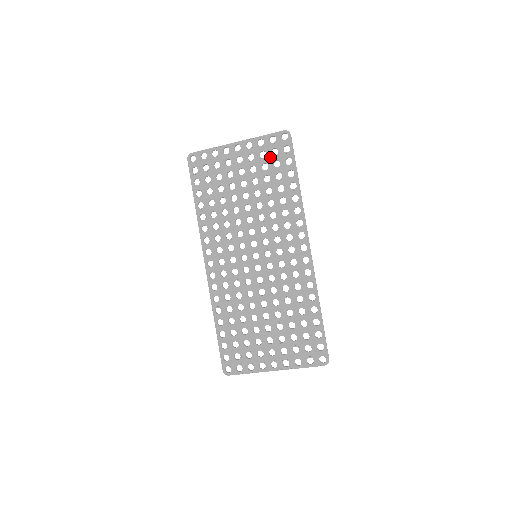
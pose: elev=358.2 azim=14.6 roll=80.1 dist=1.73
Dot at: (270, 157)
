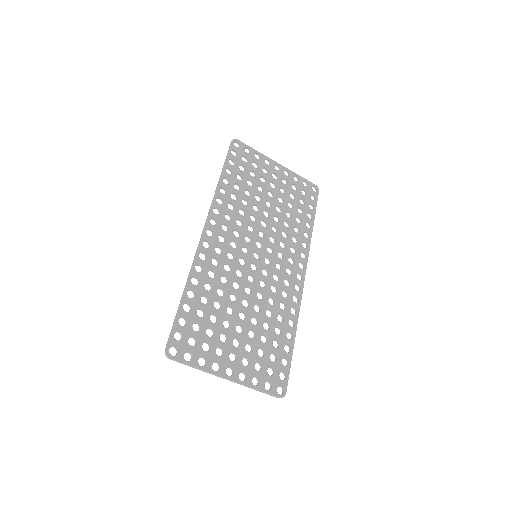
Dot at: (299, 193)
